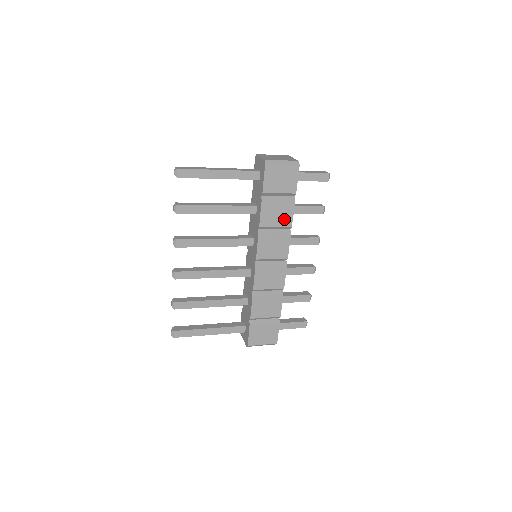
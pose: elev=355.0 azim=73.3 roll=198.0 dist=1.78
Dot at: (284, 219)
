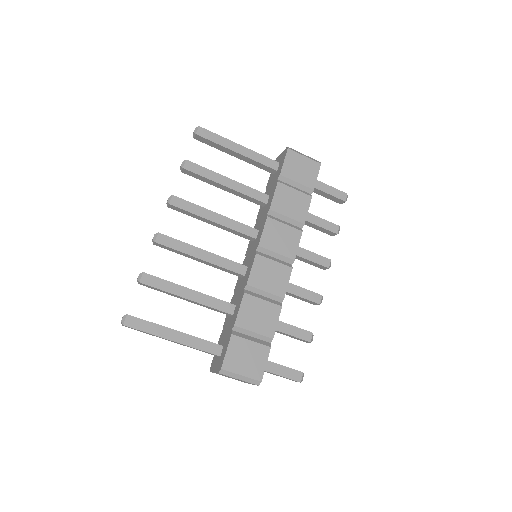
Dot at: (298, 212)
